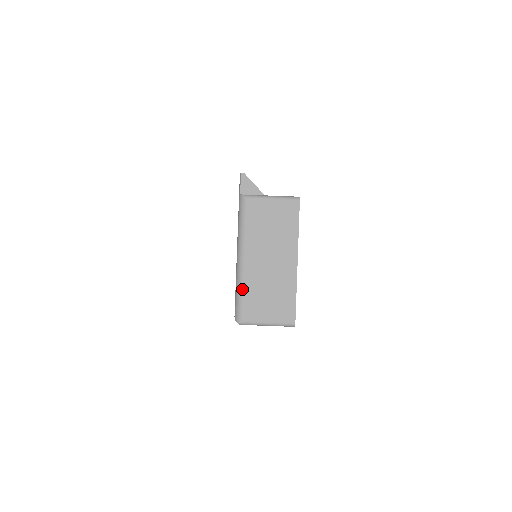
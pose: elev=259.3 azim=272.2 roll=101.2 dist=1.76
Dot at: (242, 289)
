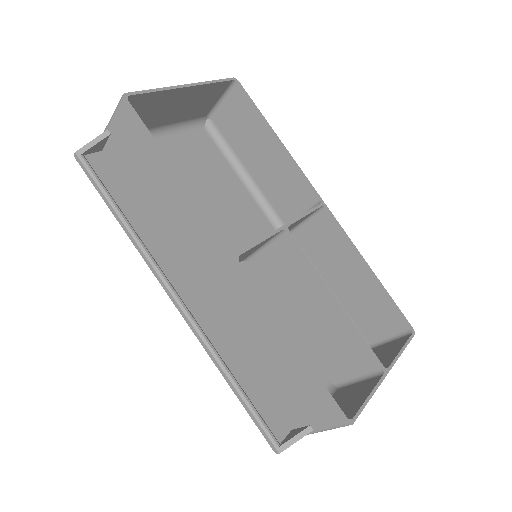
Dot at: occluded
